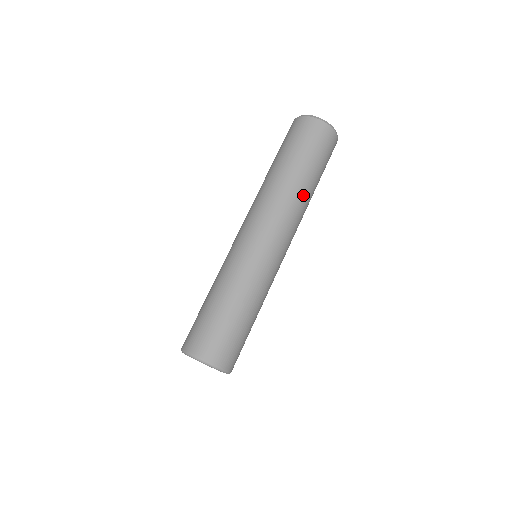
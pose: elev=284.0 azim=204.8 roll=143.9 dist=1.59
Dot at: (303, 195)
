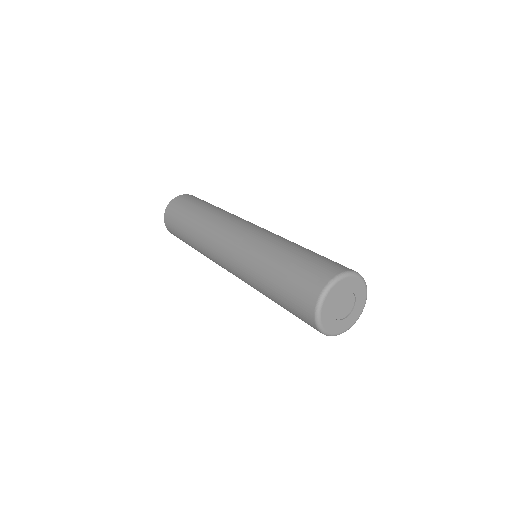
Dot at: occluded
